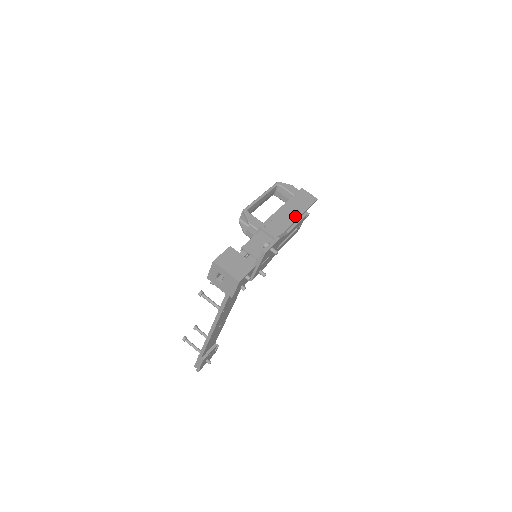
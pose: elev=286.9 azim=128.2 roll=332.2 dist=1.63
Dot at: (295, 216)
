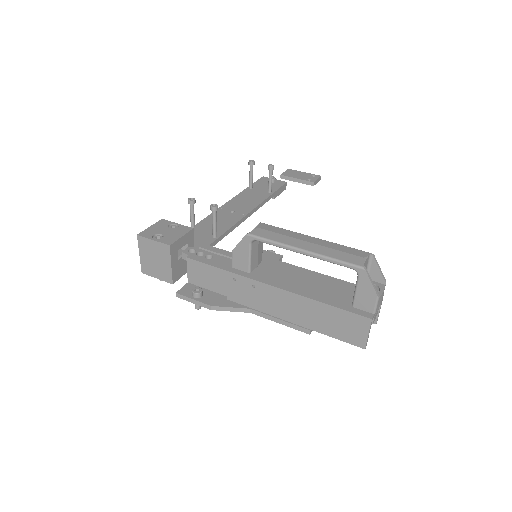
Dot at: (291, 317)
